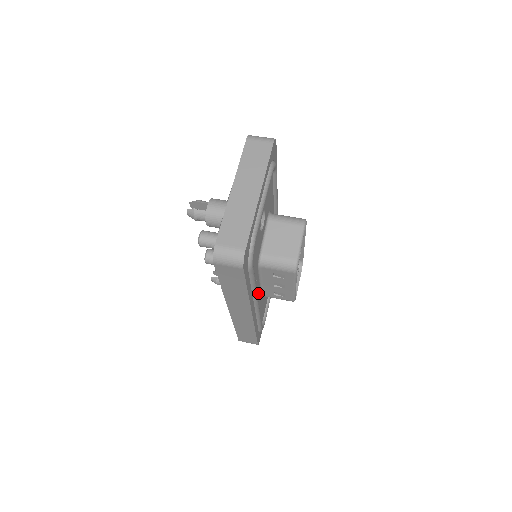
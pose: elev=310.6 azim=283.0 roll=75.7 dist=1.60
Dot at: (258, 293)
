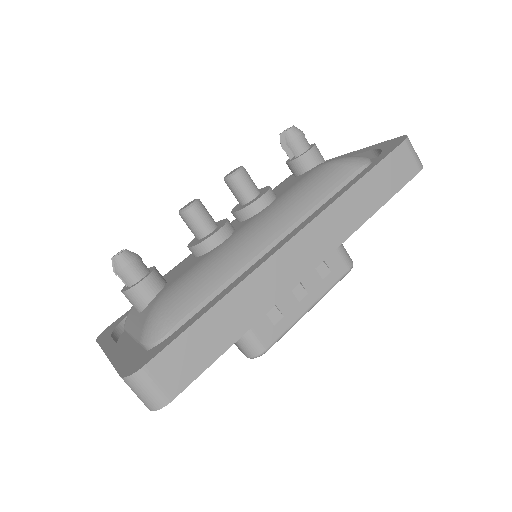
Dot at: occluded
